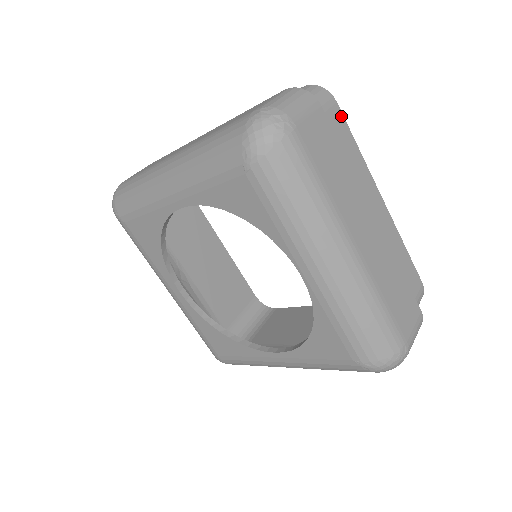
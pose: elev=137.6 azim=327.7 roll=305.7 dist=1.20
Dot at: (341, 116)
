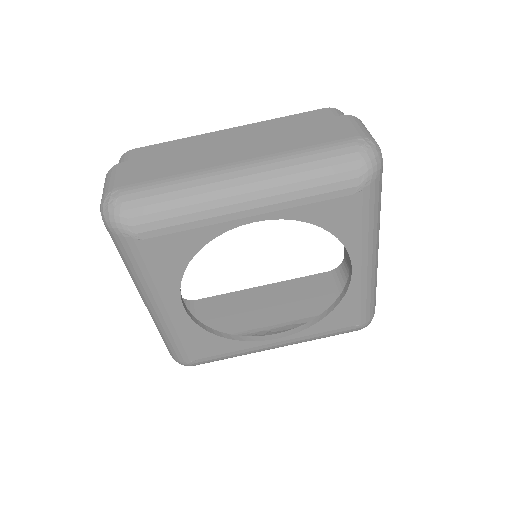
Dot at: occluded
